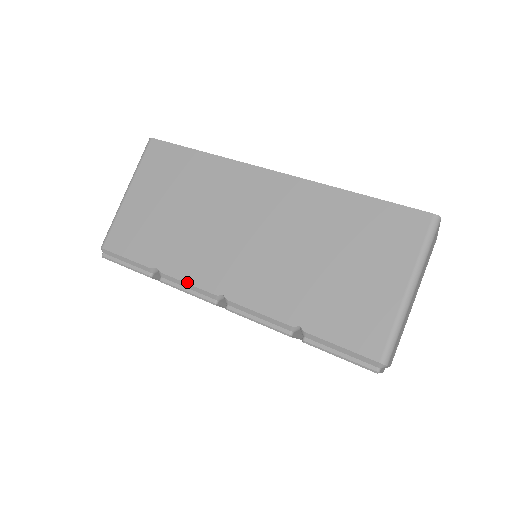
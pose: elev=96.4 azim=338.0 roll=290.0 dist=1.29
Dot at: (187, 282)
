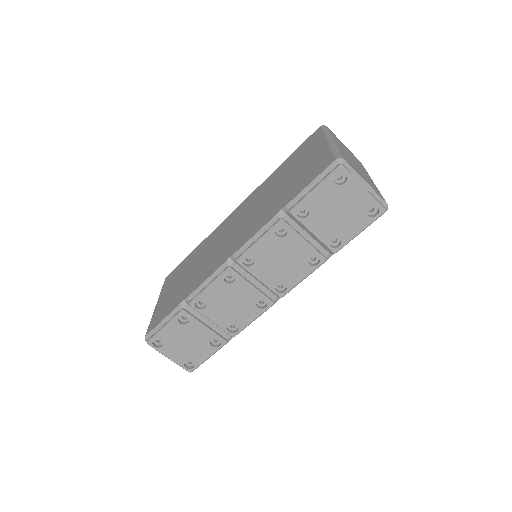
Dot at: (205, 280)
